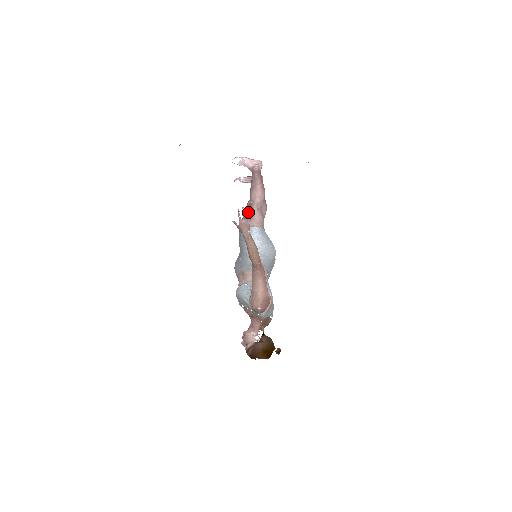
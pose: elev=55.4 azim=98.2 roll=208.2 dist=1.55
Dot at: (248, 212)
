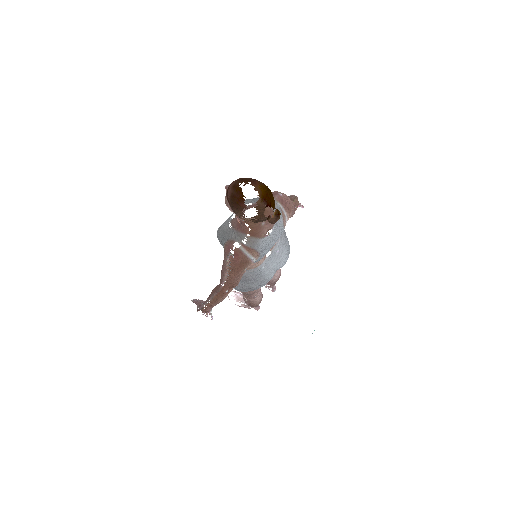
Dot at: occluded
